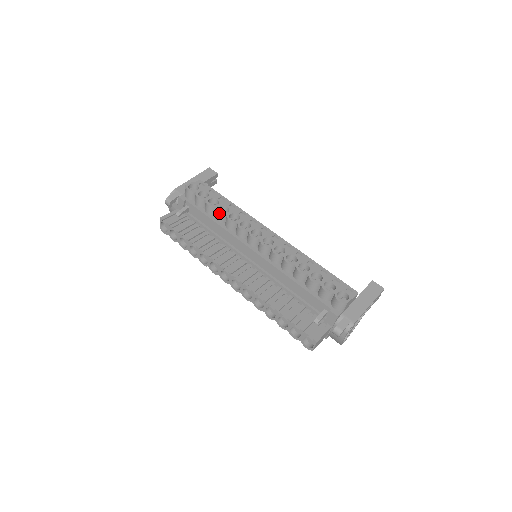
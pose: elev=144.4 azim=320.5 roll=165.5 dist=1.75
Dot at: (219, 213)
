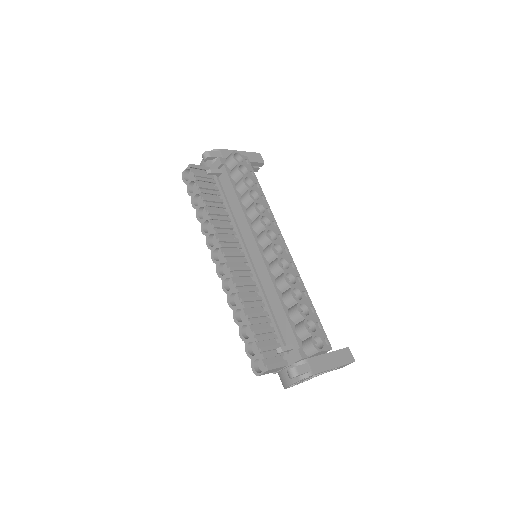
Dot at: (249, 195)
